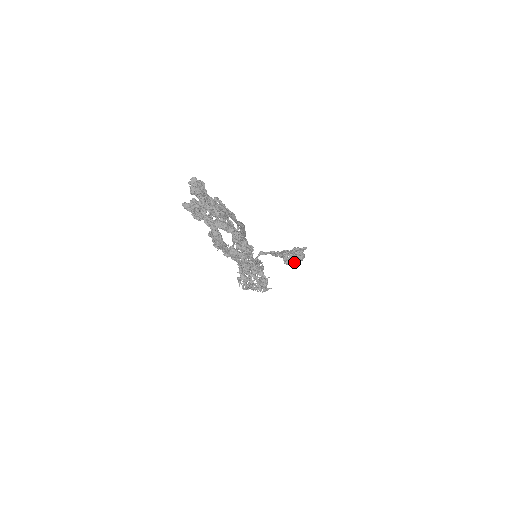
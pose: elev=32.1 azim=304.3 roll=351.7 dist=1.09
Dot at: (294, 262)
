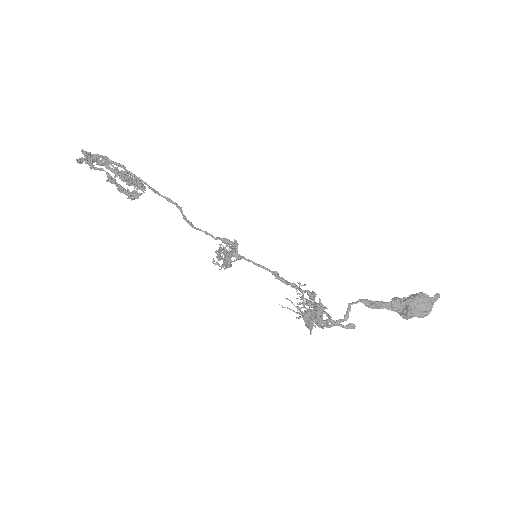
Dot at: (407, 306)
